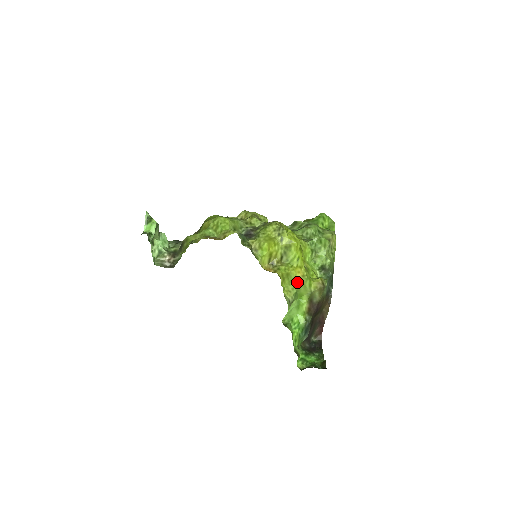
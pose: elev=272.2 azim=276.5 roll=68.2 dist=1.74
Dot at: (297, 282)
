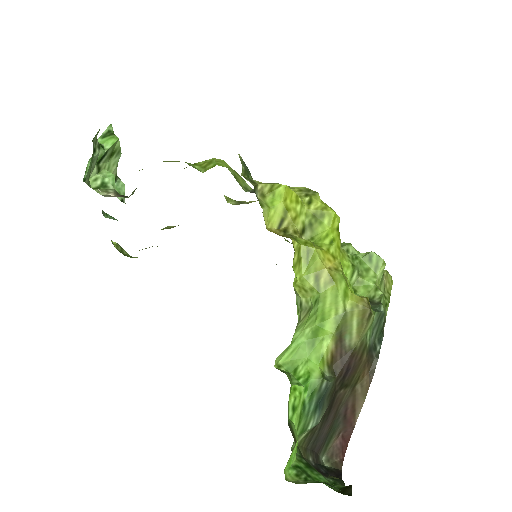
Dot at: (323, 275)
